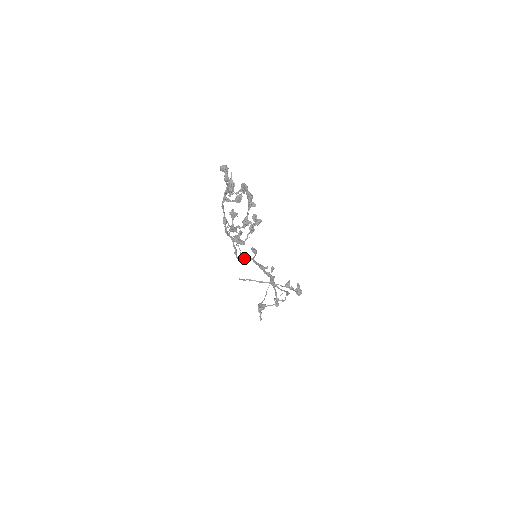
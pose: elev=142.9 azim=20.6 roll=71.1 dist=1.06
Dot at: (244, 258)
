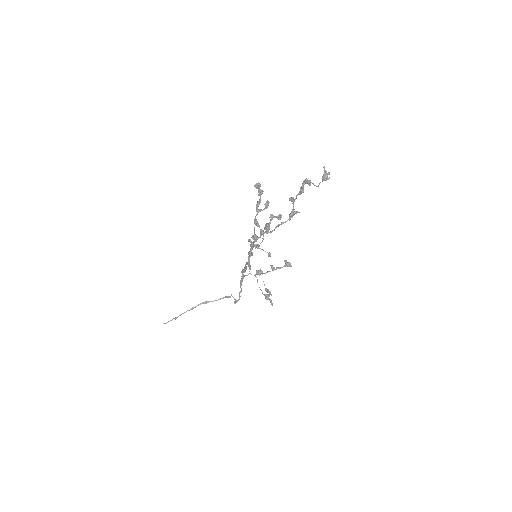
Dot at: occluded
